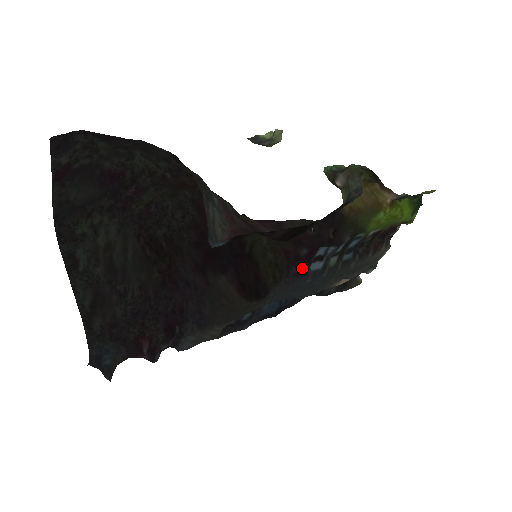
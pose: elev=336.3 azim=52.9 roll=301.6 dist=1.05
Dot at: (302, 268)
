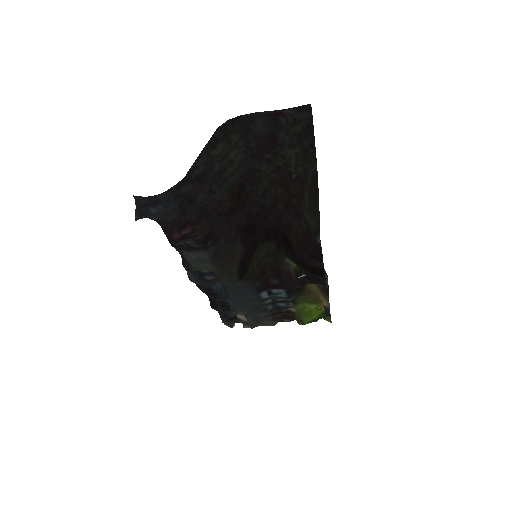
Dot at: (262, 288)
